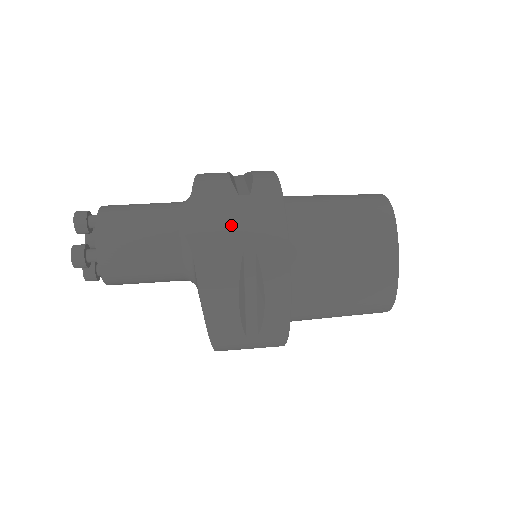
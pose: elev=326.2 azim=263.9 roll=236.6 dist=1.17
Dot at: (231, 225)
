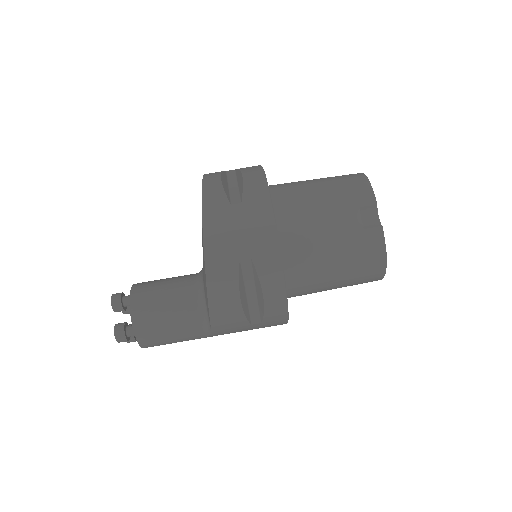
Dot at: occluded
